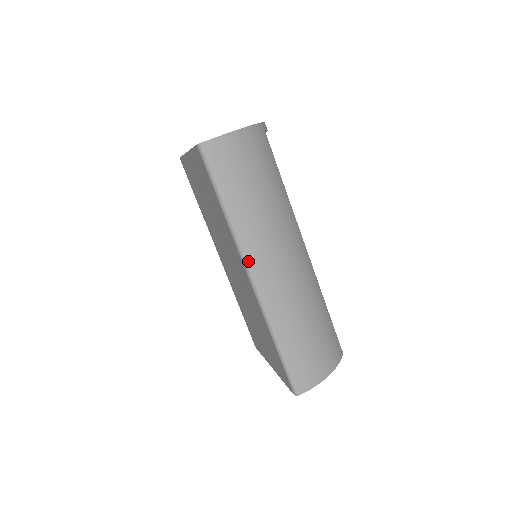
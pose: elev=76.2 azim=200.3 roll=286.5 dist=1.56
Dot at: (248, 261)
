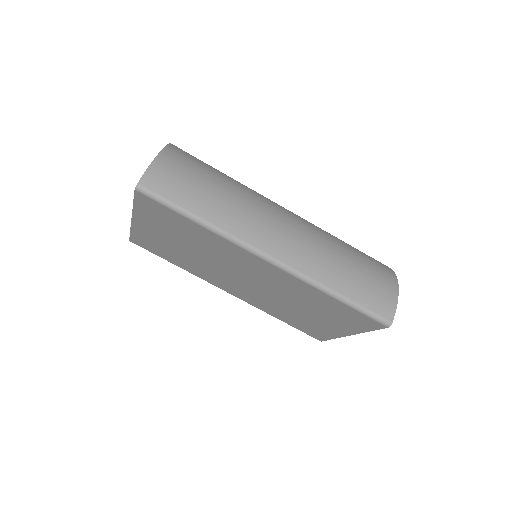
Dot at: (254, 247)
